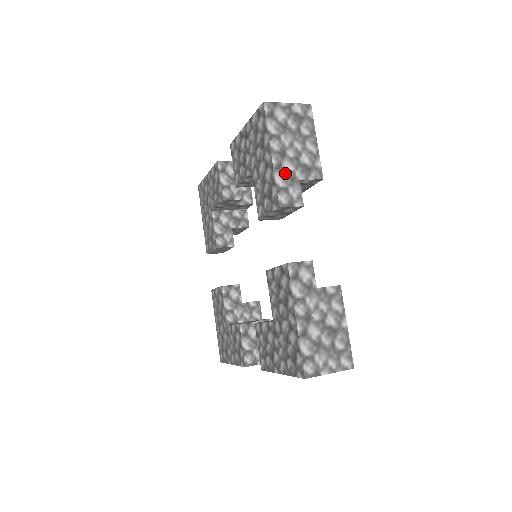
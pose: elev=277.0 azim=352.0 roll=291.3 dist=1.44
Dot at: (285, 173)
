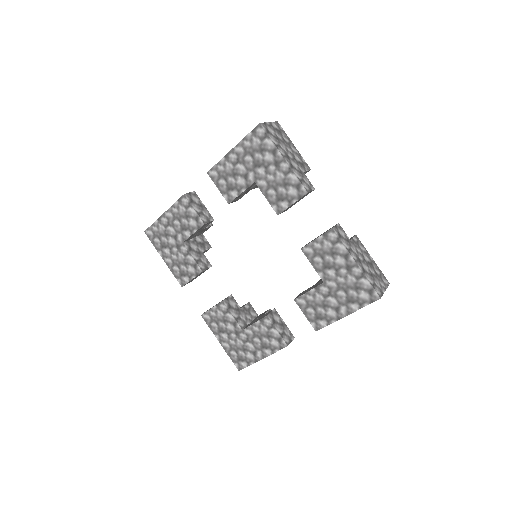
Dot at: occluded
